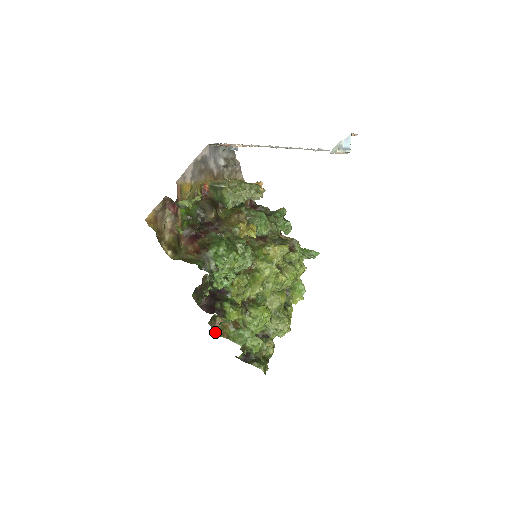
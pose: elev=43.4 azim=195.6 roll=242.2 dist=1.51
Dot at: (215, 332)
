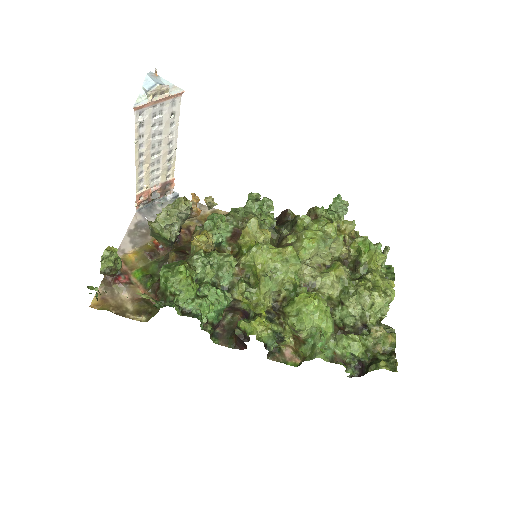
Dot at: (293, 365)
